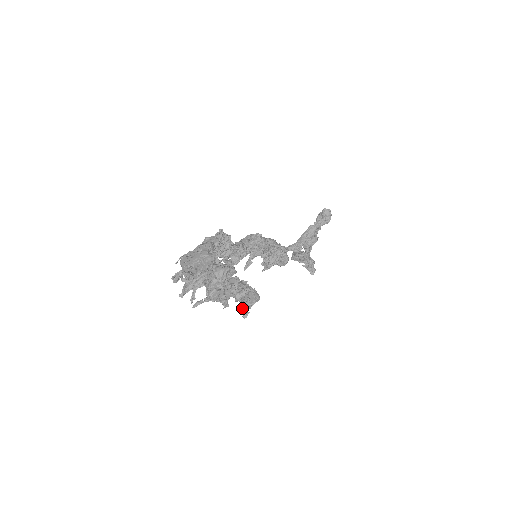
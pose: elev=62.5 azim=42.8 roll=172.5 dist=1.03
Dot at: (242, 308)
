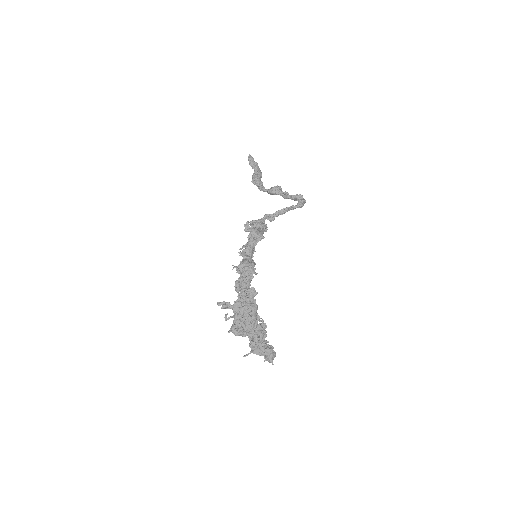
Dot at: (265, 357)
